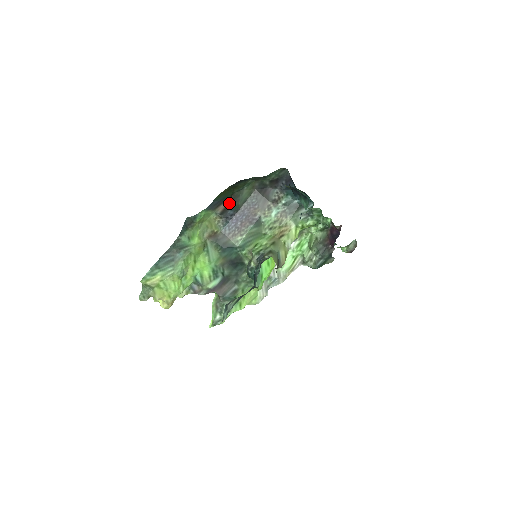
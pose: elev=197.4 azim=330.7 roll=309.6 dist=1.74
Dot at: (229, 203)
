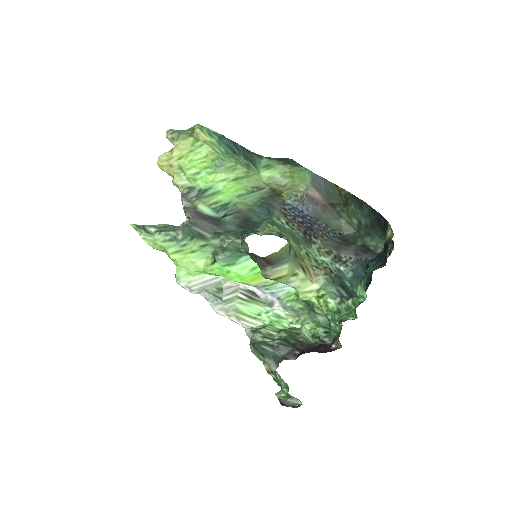
Dot at: (322, 204)
